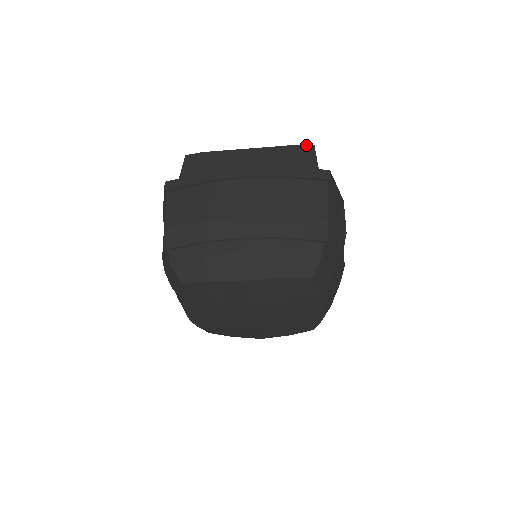
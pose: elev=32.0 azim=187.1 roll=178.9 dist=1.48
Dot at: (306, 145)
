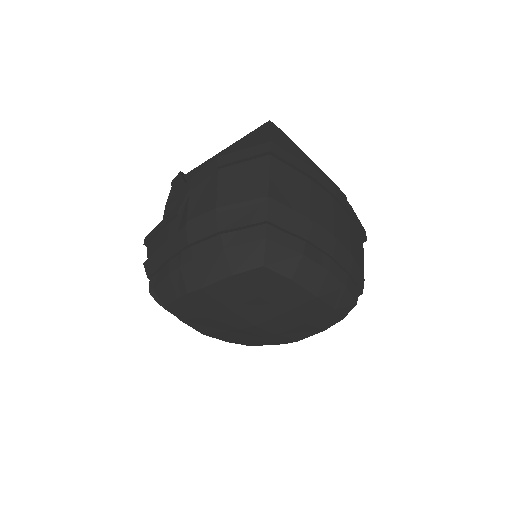
Dot at: occluded
